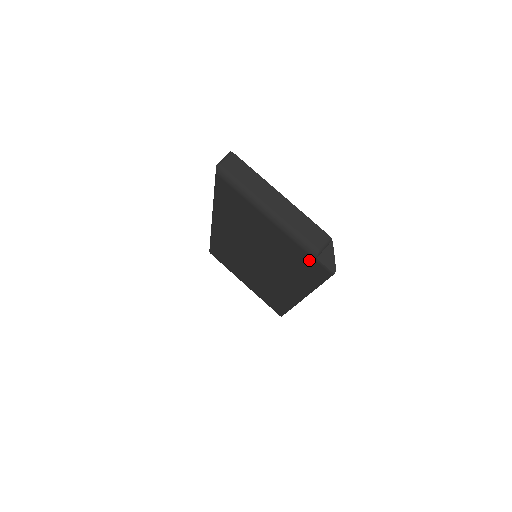
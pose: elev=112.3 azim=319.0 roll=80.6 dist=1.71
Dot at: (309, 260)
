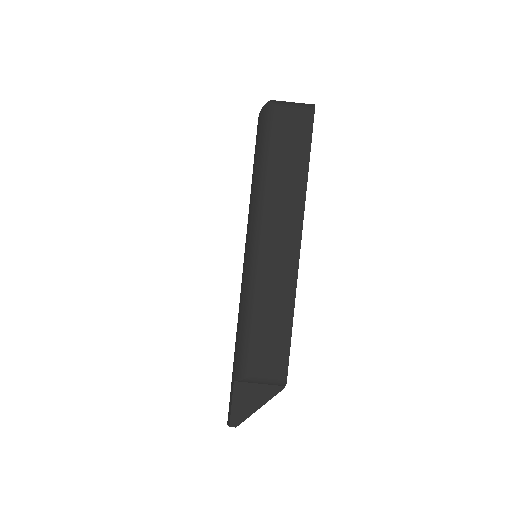
Dot at: occluded
